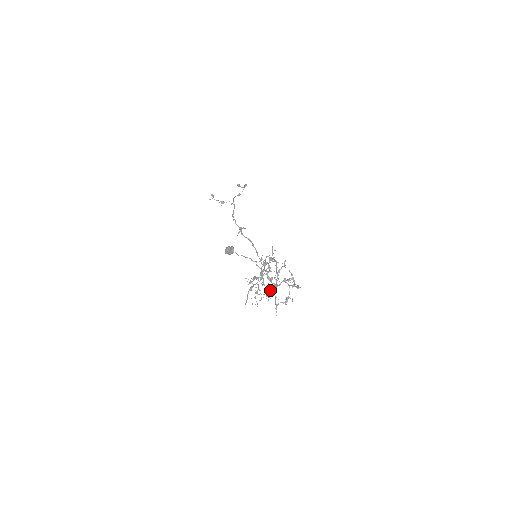
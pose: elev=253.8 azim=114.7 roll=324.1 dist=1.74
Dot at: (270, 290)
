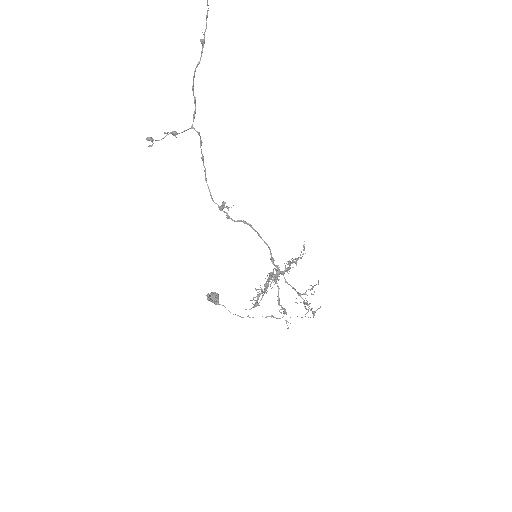
Dot at: occluded
